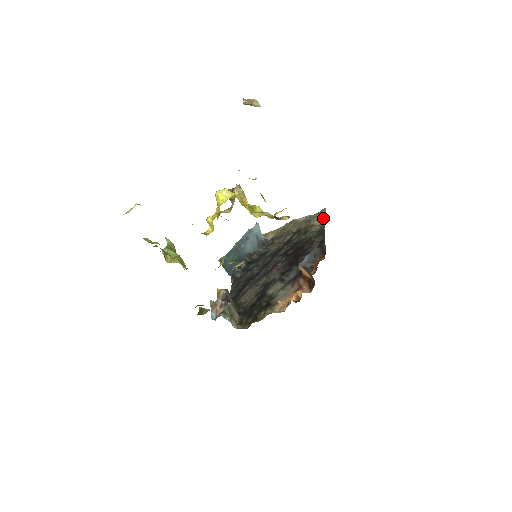
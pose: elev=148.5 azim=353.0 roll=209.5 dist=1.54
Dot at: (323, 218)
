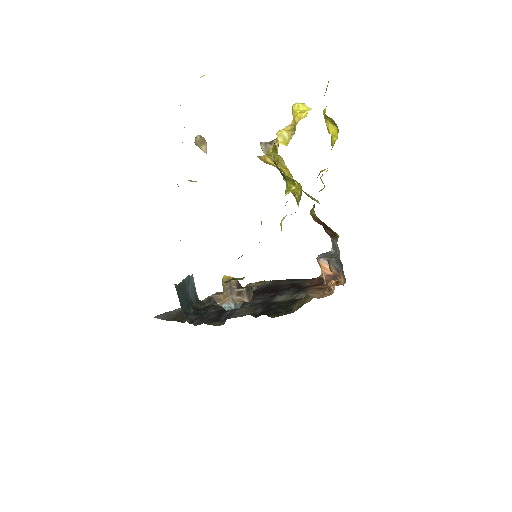
Dot at: (263, 281)
